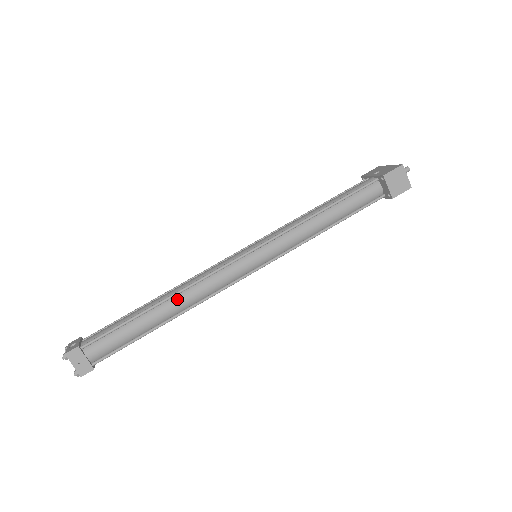
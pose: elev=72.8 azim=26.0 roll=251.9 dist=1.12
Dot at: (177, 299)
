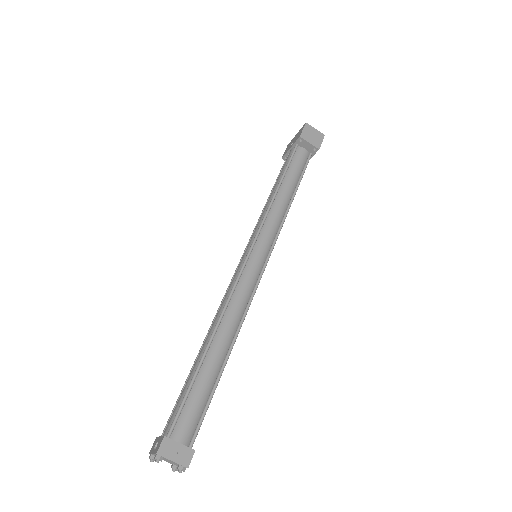
Dot at: (221, 329)
